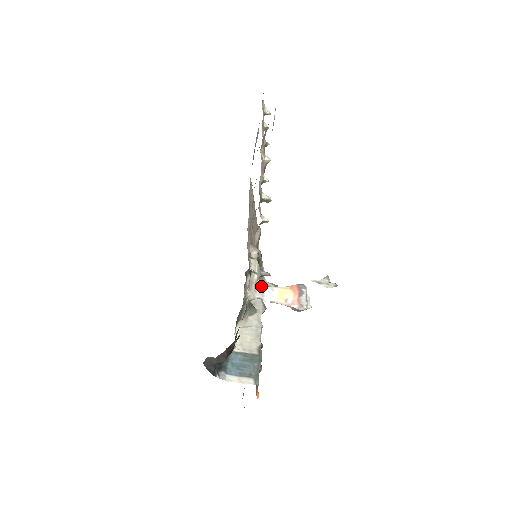
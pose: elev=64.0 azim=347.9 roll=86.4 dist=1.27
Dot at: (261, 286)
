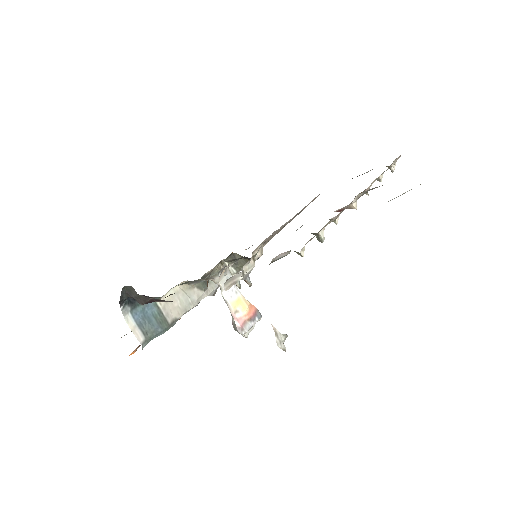
Dot at: occluded
